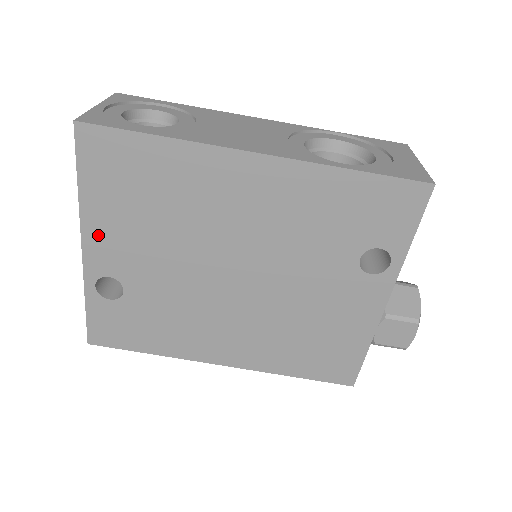
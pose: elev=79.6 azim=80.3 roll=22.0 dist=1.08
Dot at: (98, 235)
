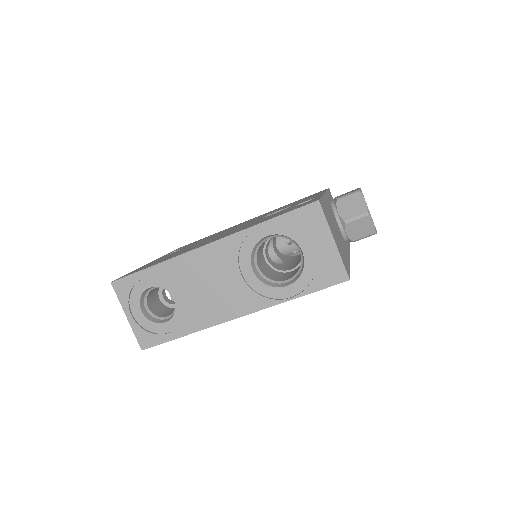
Dot at: occluded
